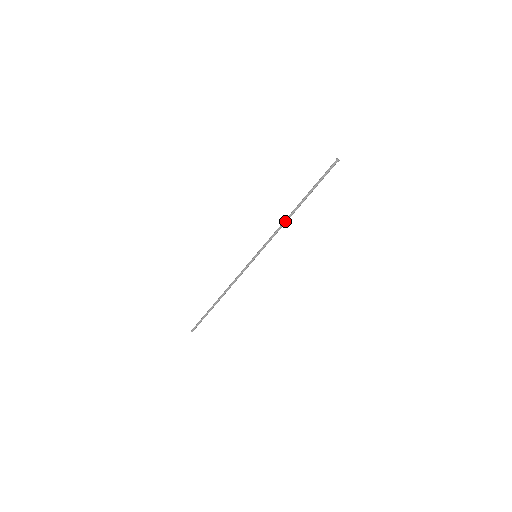
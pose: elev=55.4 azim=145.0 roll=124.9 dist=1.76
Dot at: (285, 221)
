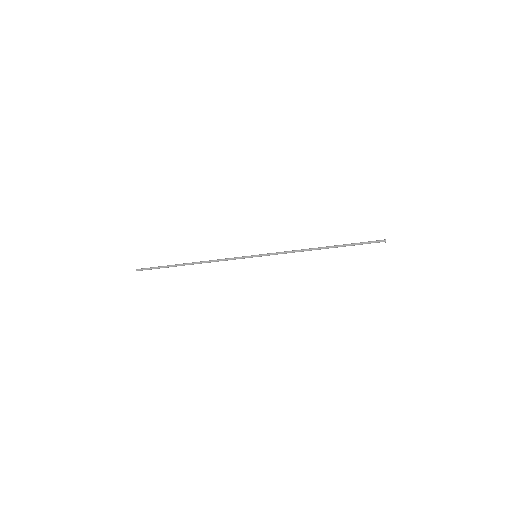
Dot at: occluded
